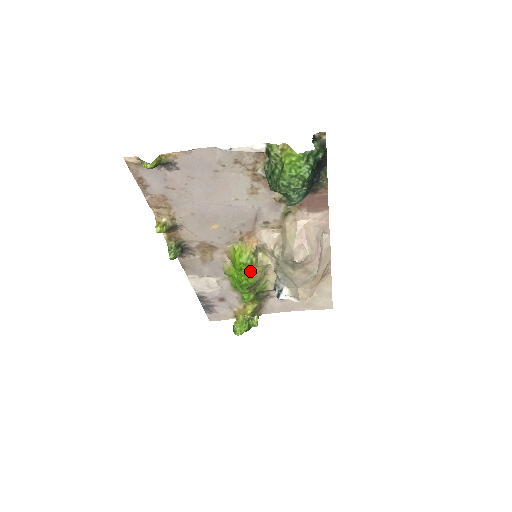
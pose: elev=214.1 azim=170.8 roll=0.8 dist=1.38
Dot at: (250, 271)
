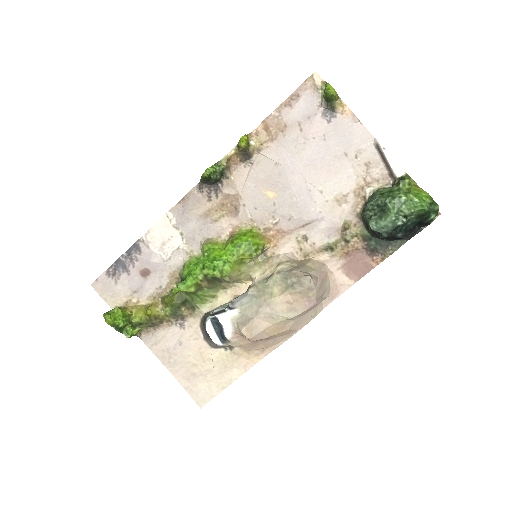
Dot at: (241, 257)
